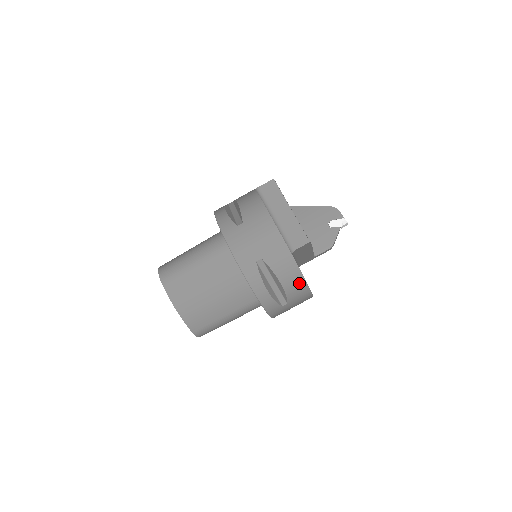
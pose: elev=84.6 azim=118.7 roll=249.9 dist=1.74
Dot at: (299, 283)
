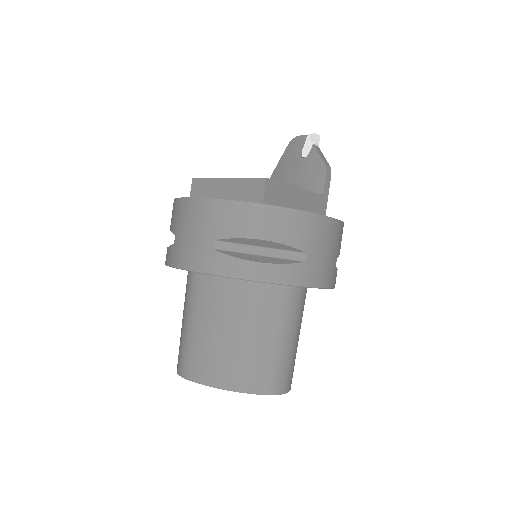
Dot at: (282, 218)
